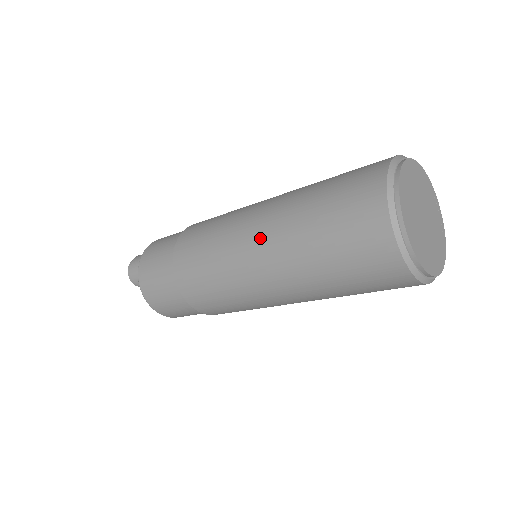
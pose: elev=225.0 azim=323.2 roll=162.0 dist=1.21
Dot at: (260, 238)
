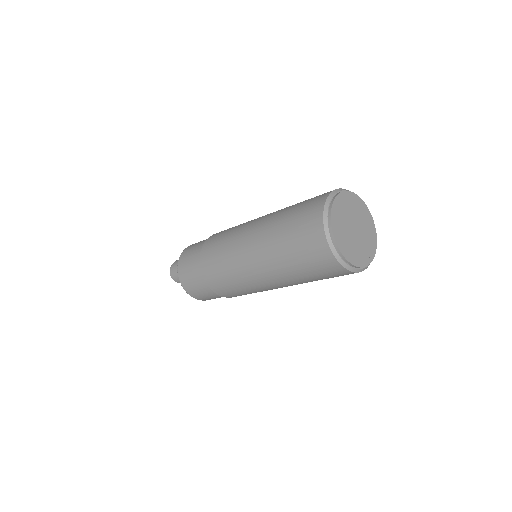
Dot at: (255, 257)
